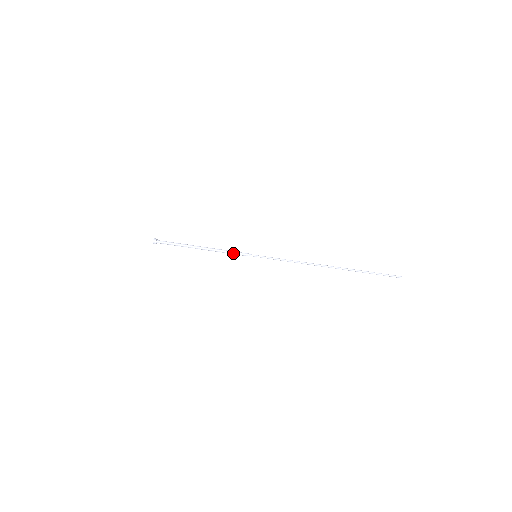
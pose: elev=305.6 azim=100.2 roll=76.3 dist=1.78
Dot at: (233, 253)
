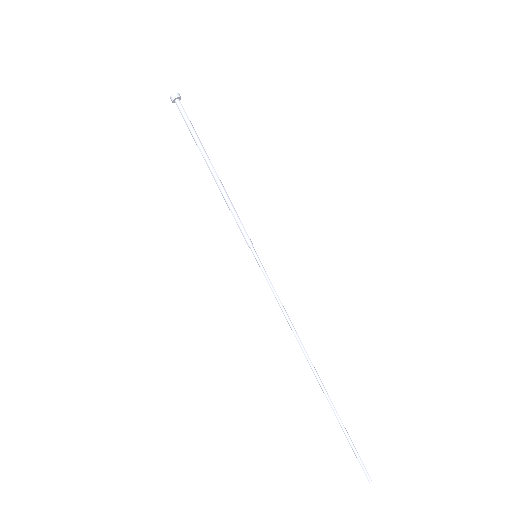
Dot at: (236, 221)
